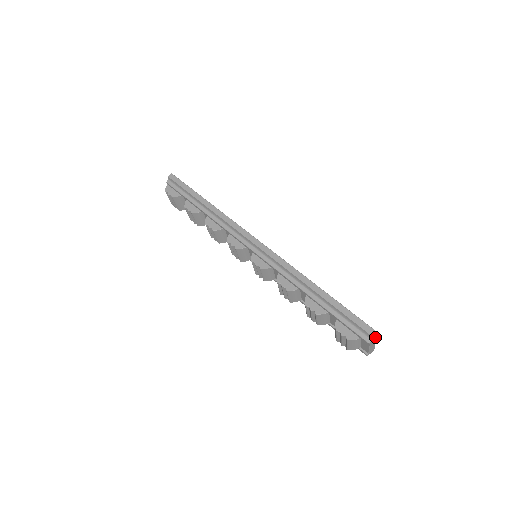
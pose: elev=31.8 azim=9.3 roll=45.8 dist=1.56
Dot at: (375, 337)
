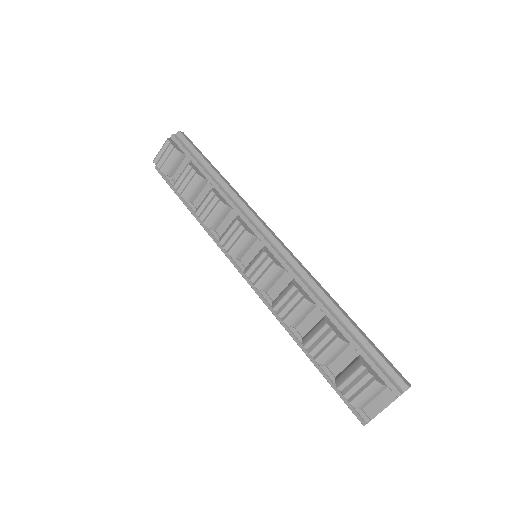
Dot at: occluded
